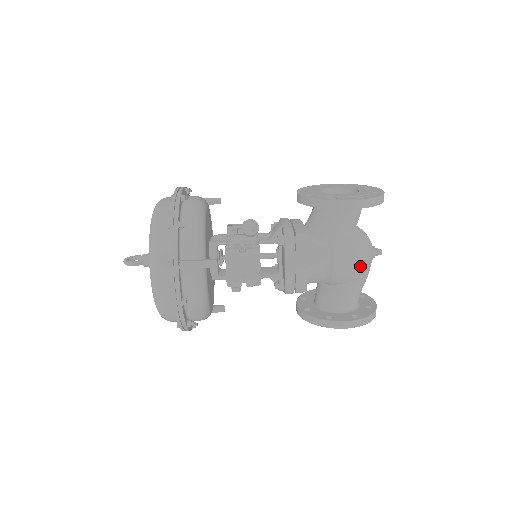
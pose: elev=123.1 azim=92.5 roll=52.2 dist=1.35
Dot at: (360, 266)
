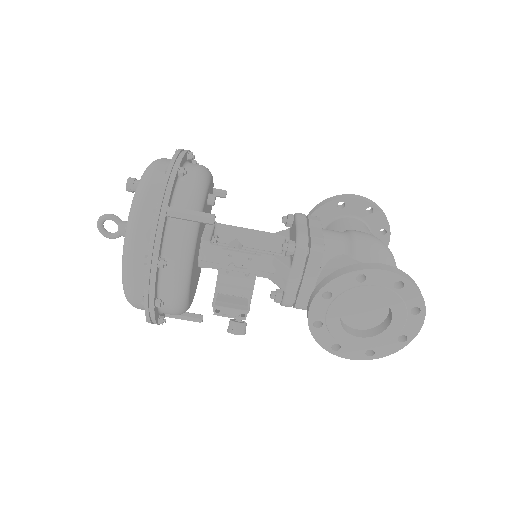
Dot at: occluded
